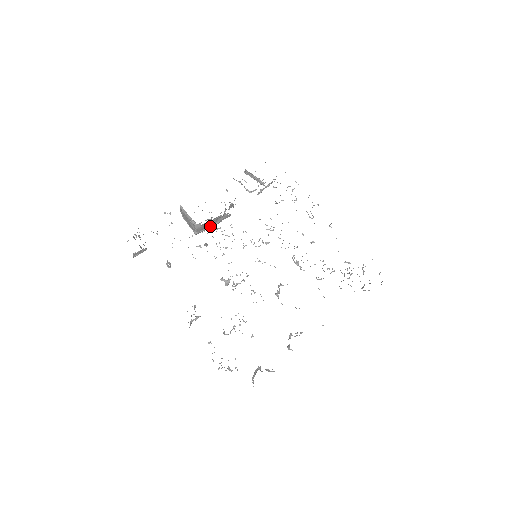
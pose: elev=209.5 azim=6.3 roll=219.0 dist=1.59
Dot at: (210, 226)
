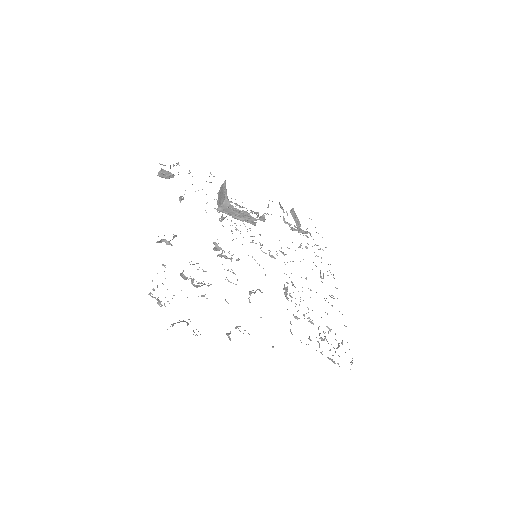
Dot at: (234, 215)
